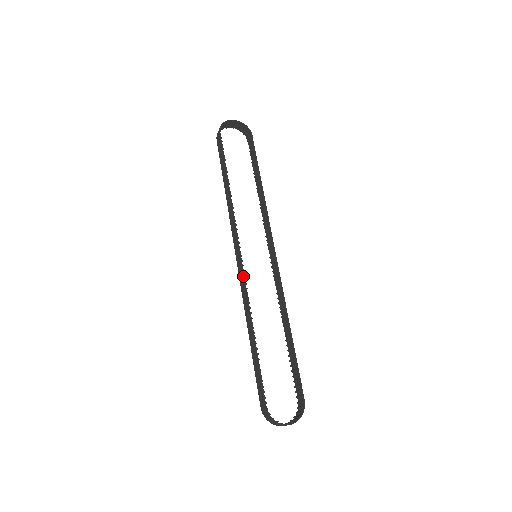
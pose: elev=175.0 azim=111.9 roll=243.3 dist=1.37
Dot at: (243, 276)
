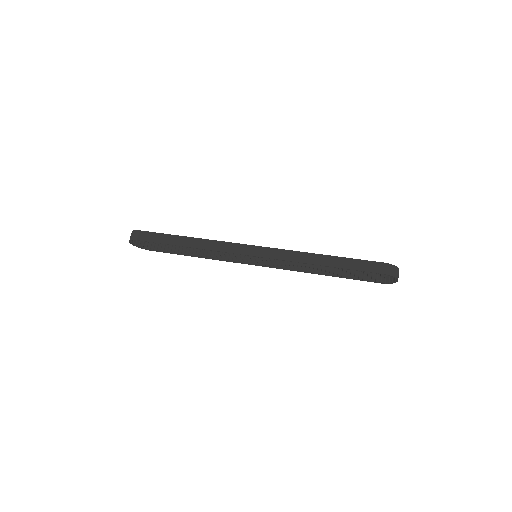
Dot at: (273, 248)
